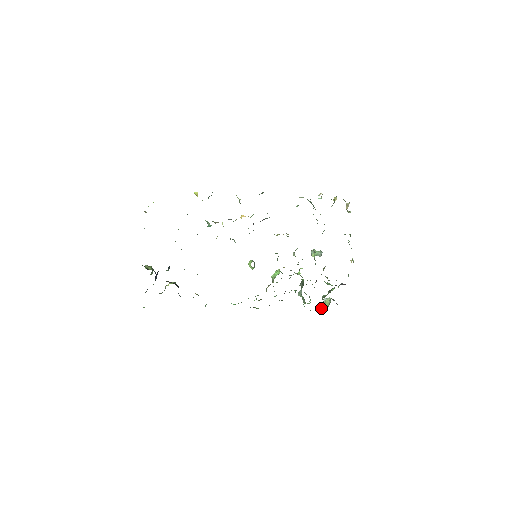
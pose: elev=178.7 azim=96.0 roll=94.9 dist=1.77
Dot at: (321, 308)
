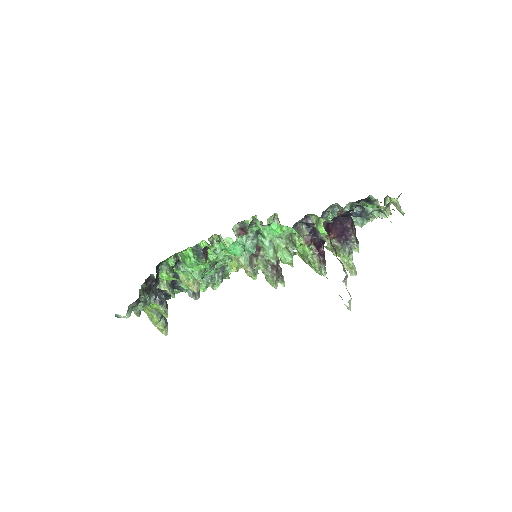
Dot at: occluded
